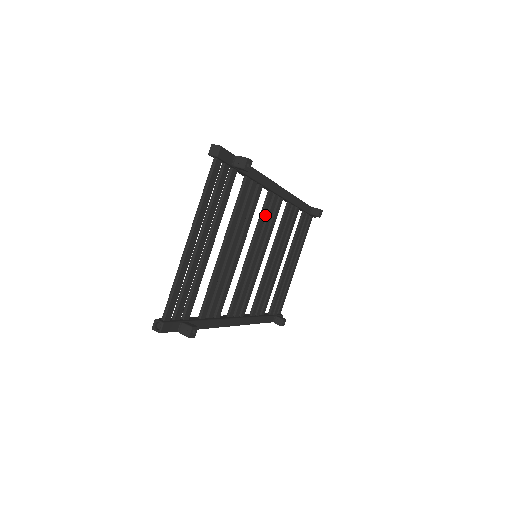
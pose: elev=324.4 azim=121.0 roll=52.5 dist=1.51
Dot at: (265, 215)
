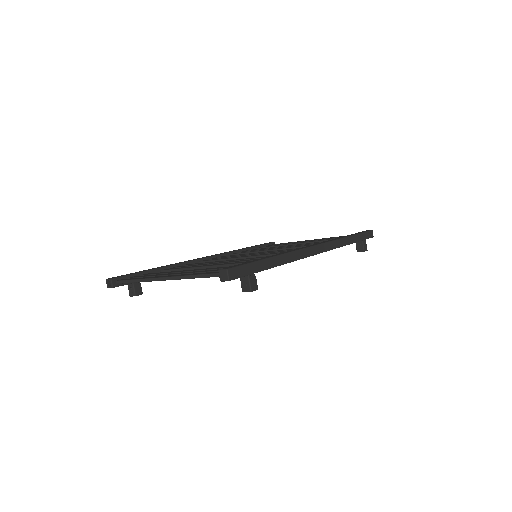
Dot at: occluded
